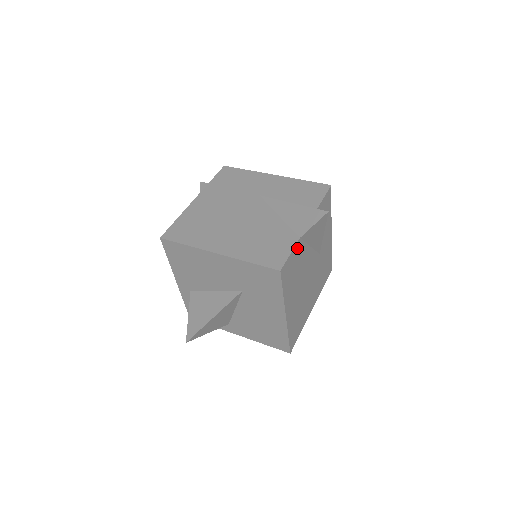
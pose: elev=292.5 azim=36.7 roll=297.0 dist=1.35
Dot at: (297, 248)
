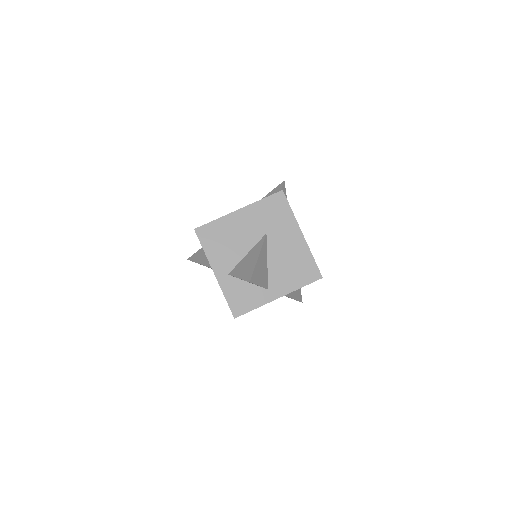
Dot at: occluded
